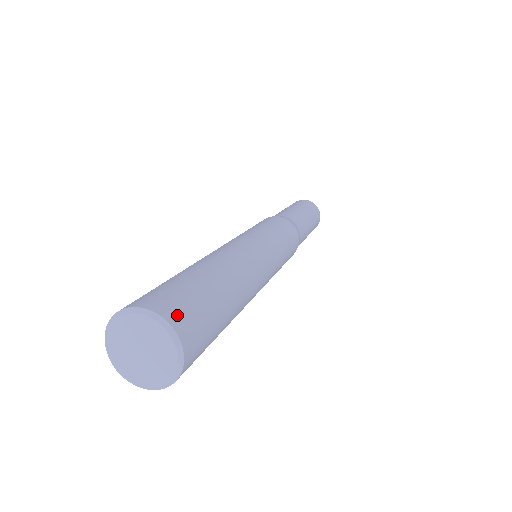
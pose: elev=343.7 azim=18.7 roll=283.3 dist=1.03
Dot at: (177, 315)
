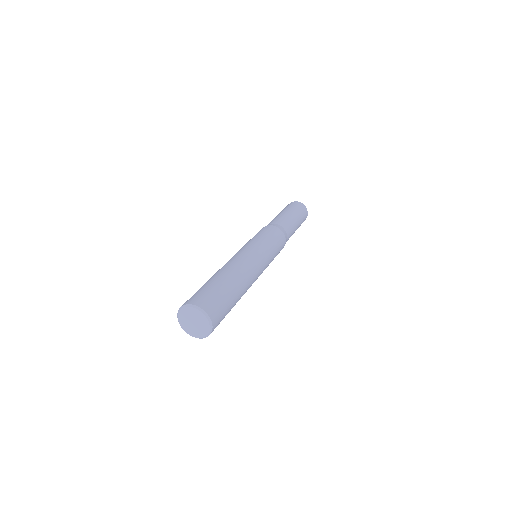
Dot at: (194, 300)
